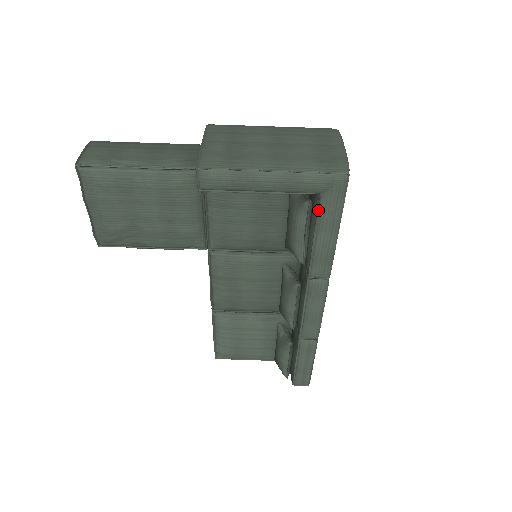
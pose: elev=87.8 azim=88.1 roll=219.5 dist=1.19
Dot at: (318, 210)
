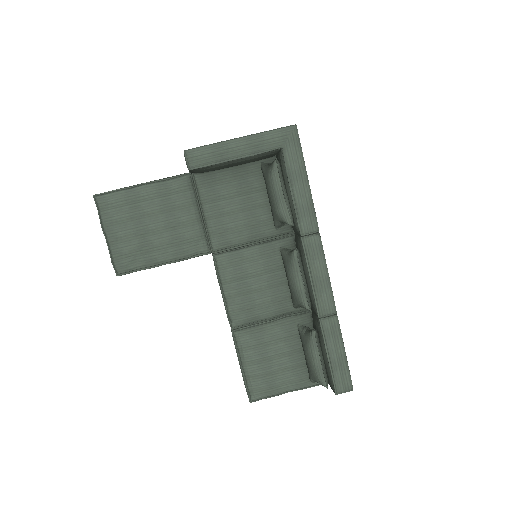
Dot at: (285, 163)
